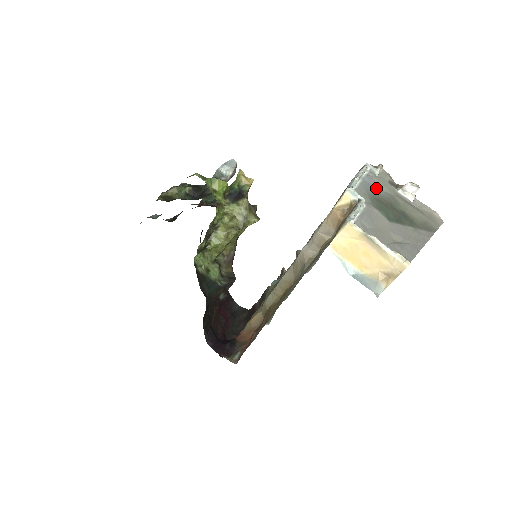
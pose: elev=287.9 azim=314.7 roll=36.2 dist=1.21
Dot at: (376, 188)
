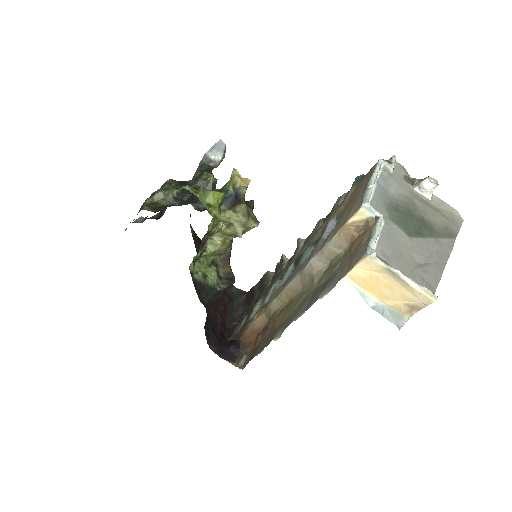
Dot at: (392, 191)
